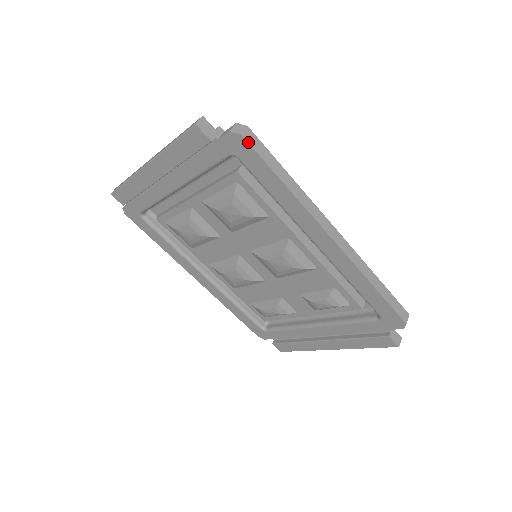
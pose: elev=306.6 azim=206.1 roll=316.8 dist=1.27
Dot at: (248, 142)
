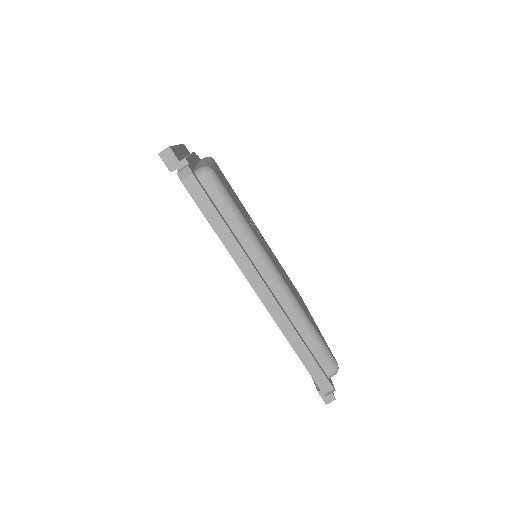
Dot at: (187, 189)
